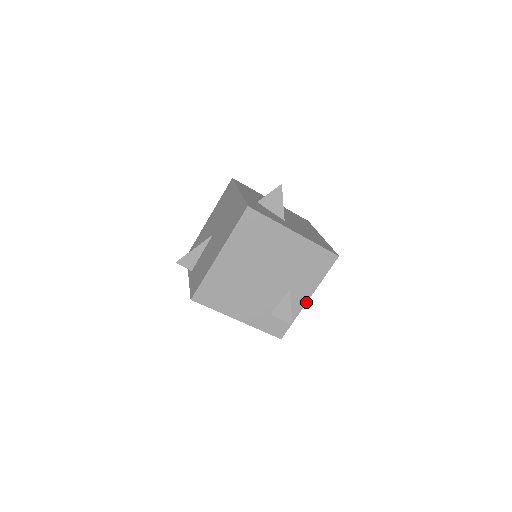
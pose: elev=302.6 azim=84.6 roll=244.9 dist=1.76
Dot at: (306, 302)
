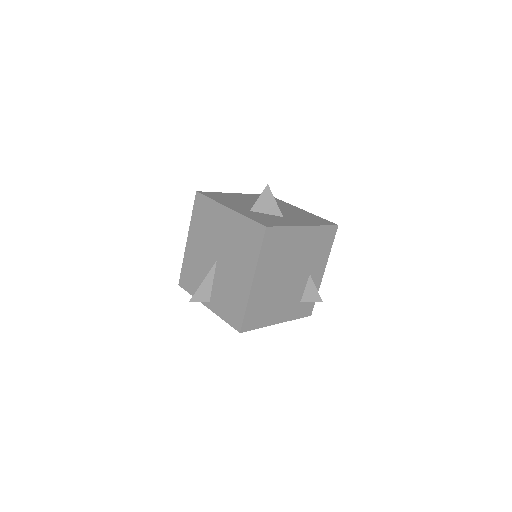
Dot at: (322, 276)
